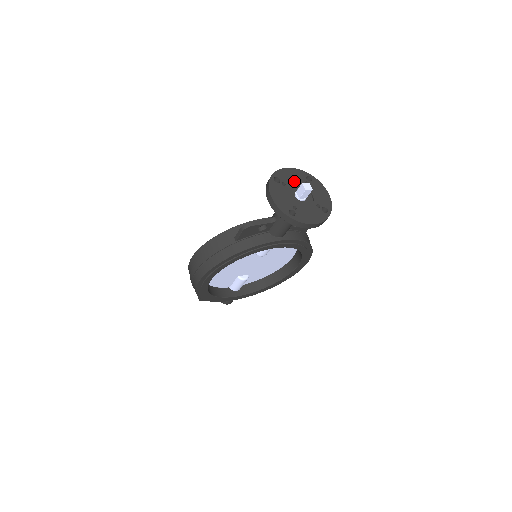
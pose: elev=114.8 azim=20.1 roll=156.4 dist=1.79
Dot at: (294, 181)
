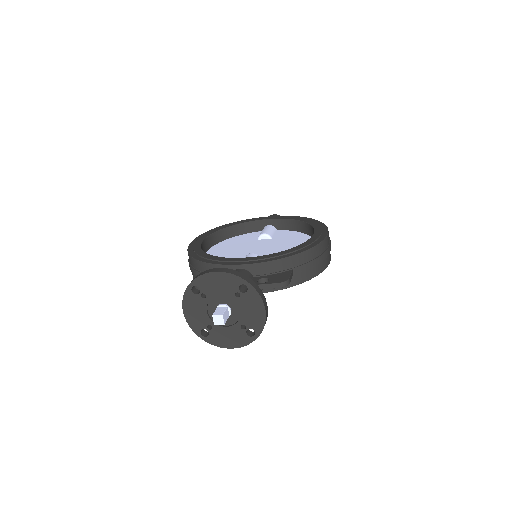
Dot at: (219, 292)
